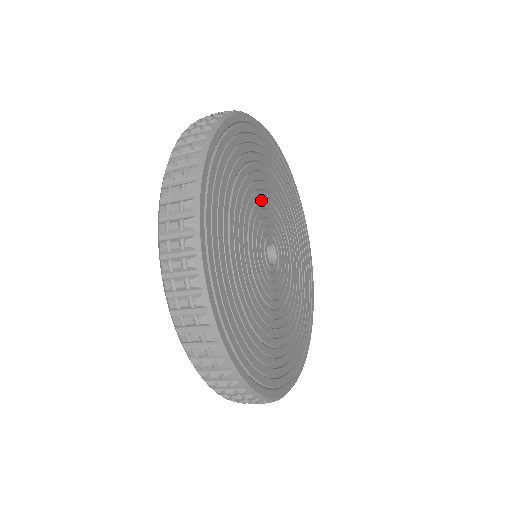
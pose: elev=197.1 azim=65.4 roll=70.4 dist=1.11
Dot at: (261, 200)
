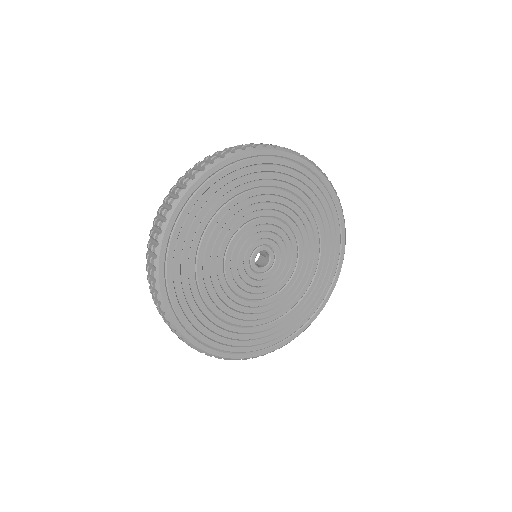
Dot at: (257, 219)
